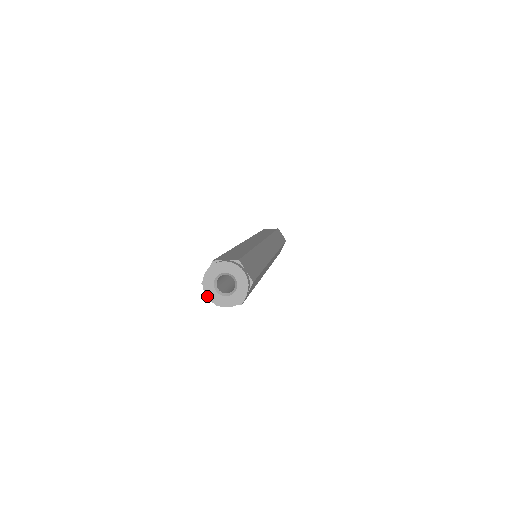
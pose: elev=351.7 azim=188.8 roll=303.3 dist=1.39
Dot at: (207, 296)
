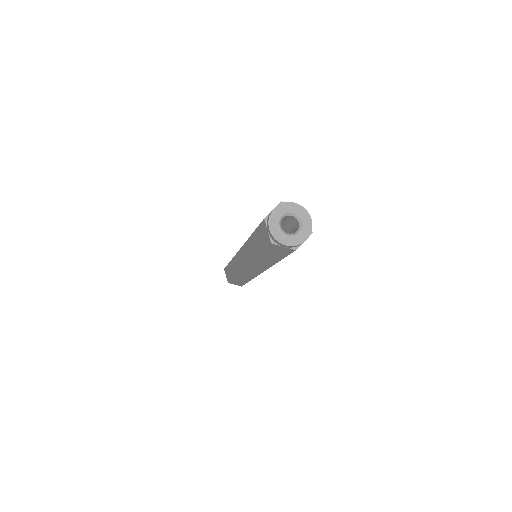
Dot at: (286, 245)
